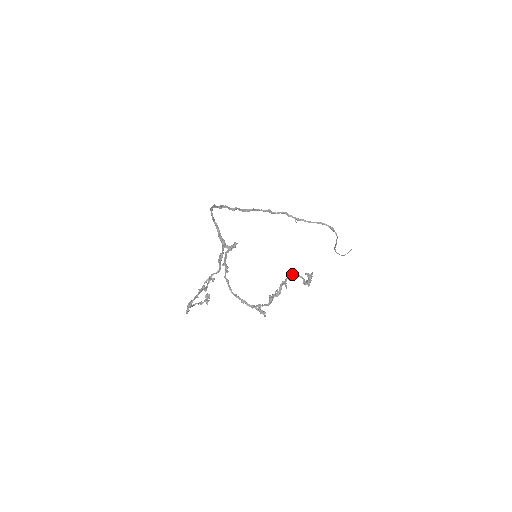
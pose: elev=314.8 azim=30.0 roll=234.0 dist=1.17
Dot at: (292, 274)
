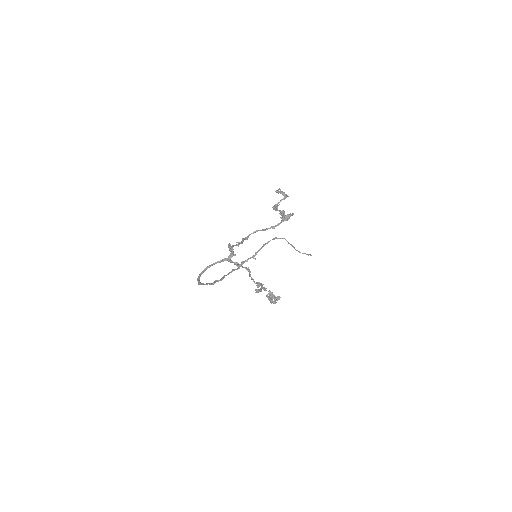
Dot at: (273, 207)
